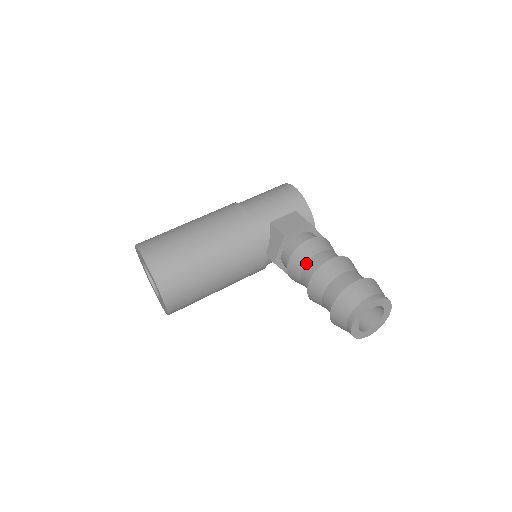
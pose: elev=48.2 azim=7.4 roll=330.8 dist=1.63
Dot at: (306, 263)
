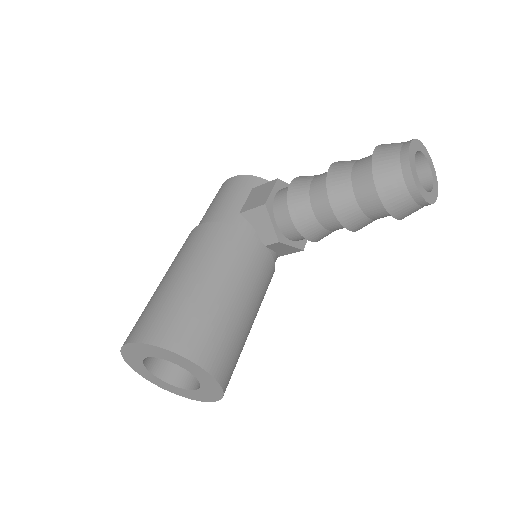
Dot at: (310, 200)
